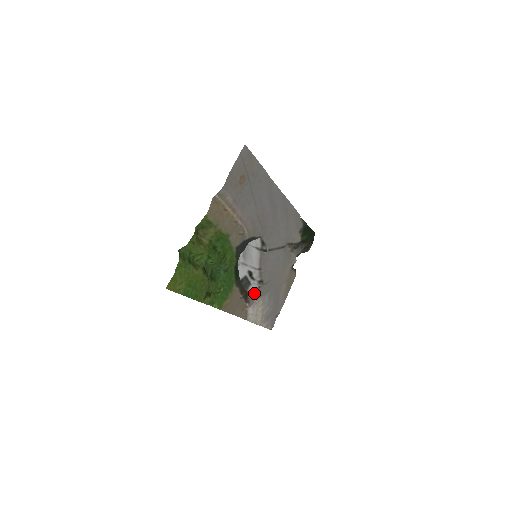
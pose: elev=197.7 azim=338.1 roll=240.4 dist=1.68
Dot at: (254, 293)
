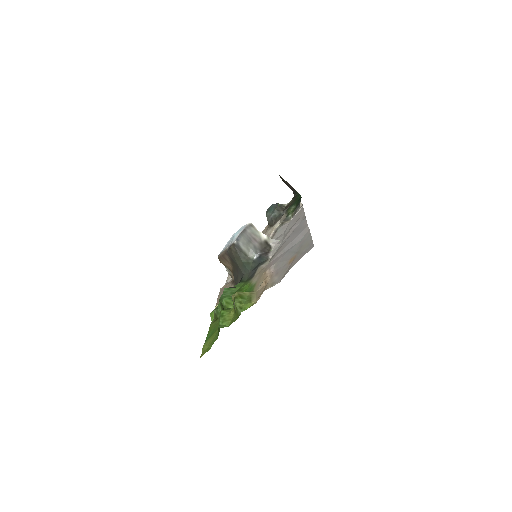
Dot at: occluded
